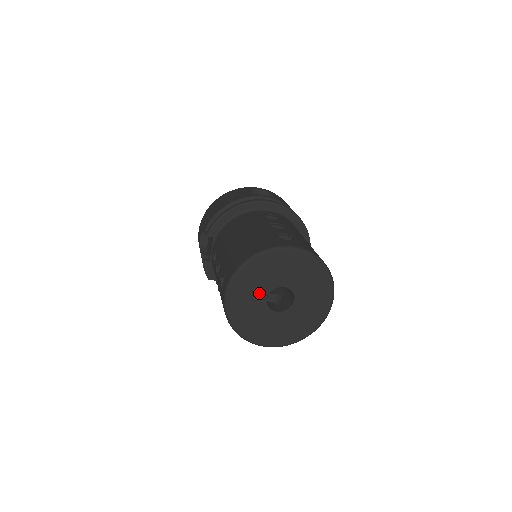
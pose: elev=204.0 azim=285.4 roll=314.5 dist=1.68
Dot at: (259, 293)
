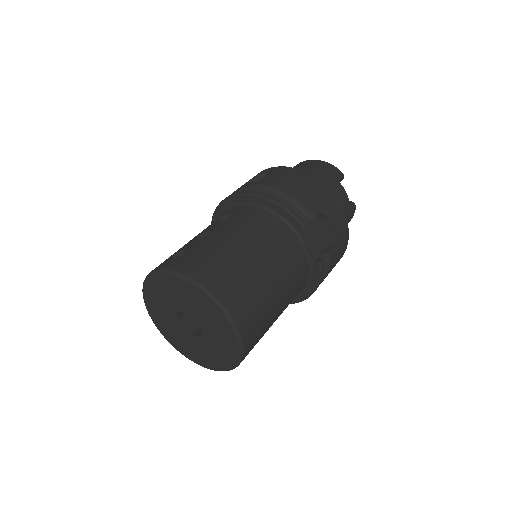
Dot at: (170, 319)
